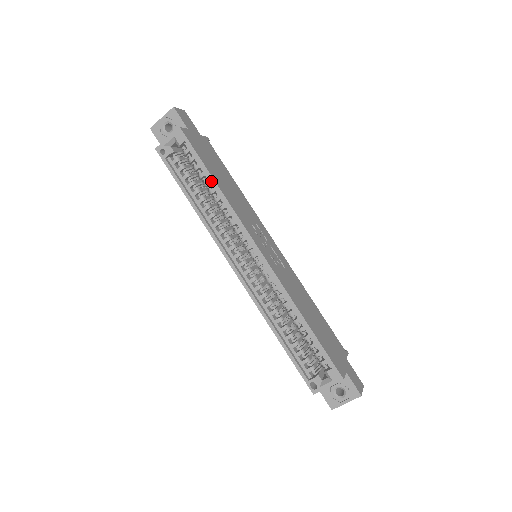
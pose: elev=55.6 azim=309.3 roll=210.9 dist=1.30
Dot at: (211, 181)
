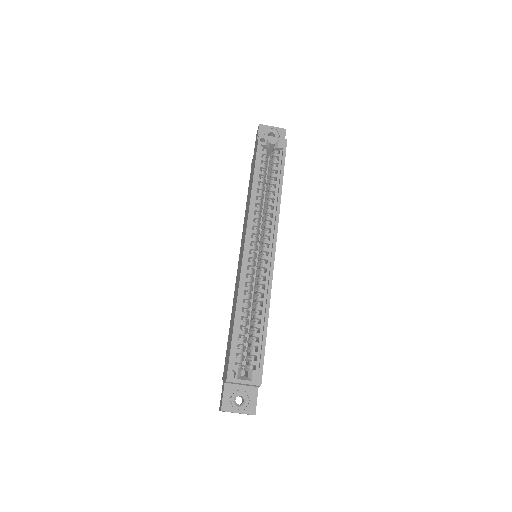
Dot at: (280, 183)
